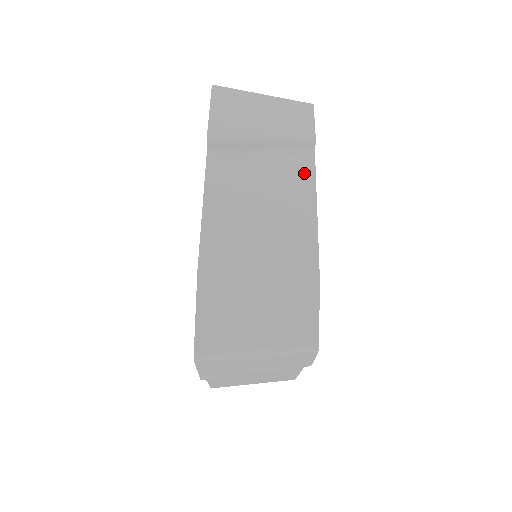
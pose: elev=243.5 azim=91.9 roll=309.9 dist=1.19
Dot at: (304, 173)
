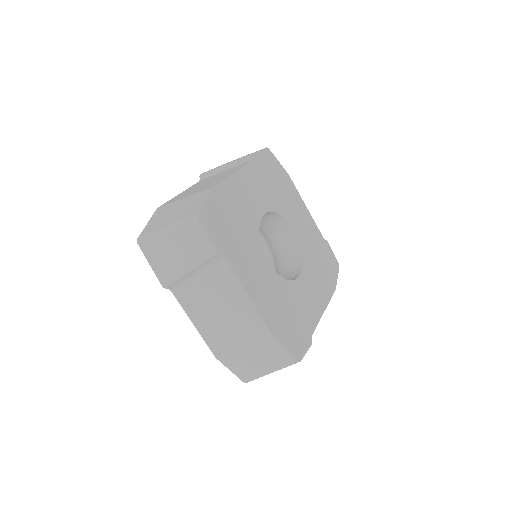
Dot at: (227, 275)
